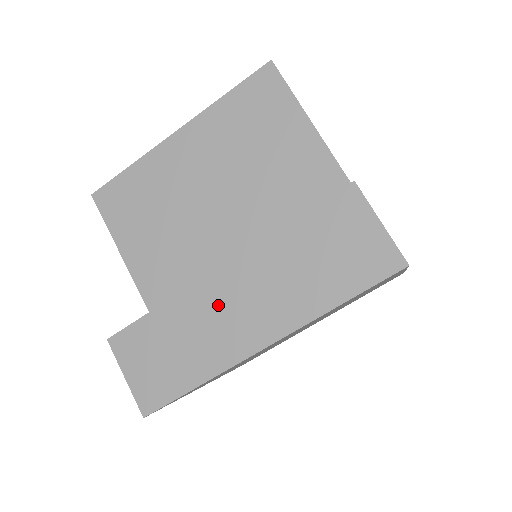
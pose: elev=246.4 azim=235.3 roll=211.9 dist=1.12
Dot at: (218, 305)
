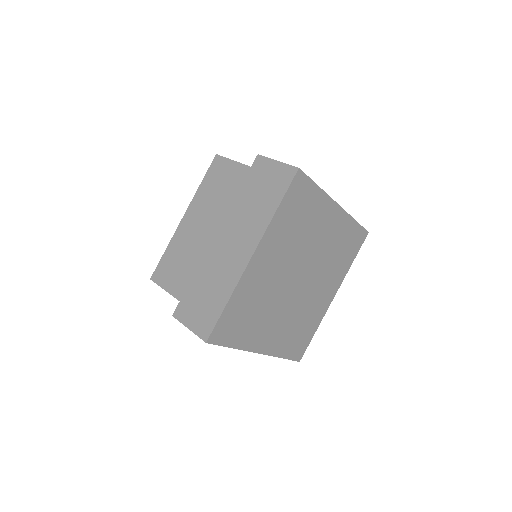
Dot at: (221, 254)
